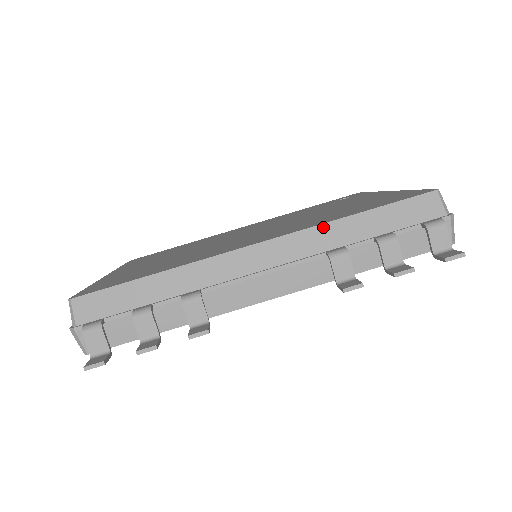
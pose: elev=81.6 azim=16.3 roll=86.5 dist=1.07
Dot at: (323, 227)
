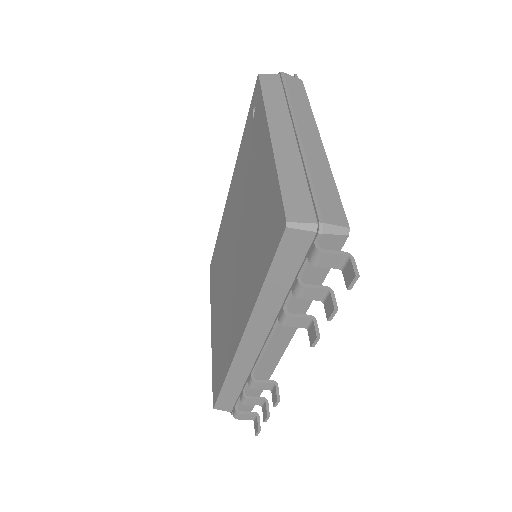
Dot at: (257, 308)
